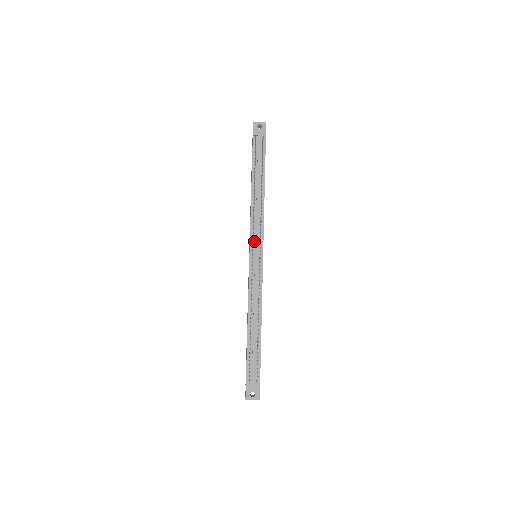
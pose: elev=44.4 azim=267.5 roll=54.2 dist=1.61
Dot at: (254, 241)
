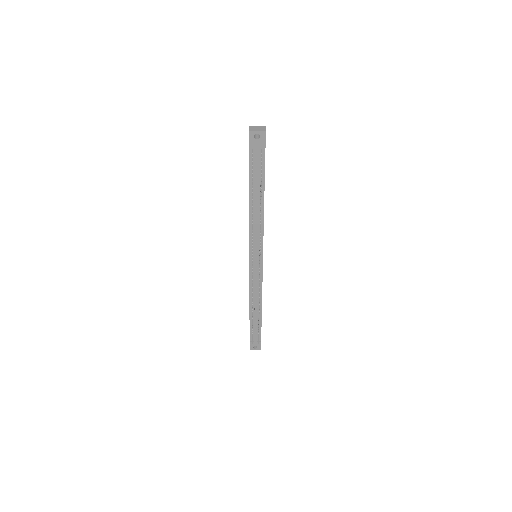
Dot at: (253, 251)
